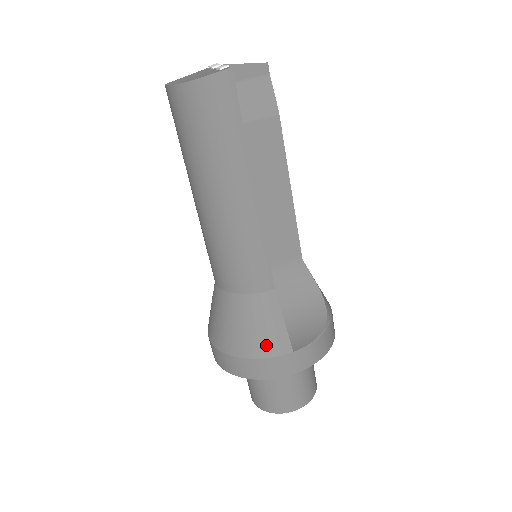
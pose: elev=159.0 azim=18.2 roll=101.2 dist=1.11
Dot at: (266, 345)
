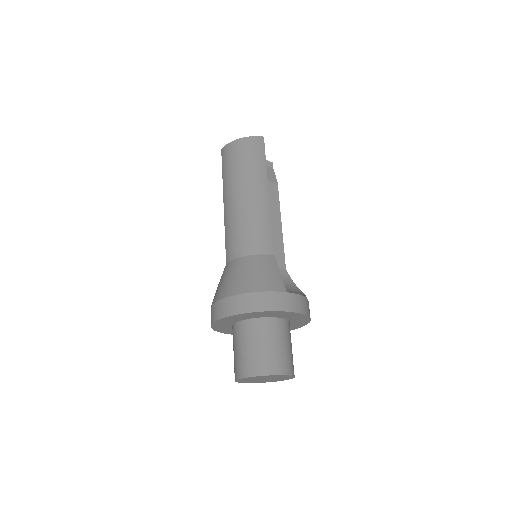
Dot at: (268, 284)
